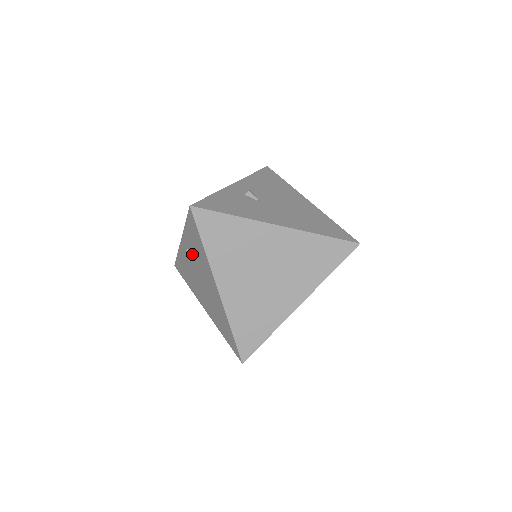
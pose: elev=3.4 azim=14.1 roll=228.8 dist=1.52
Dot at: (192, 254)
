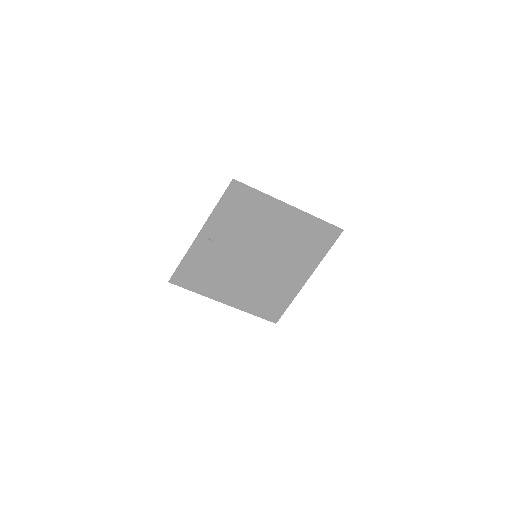
Dot at: (217, 237)
